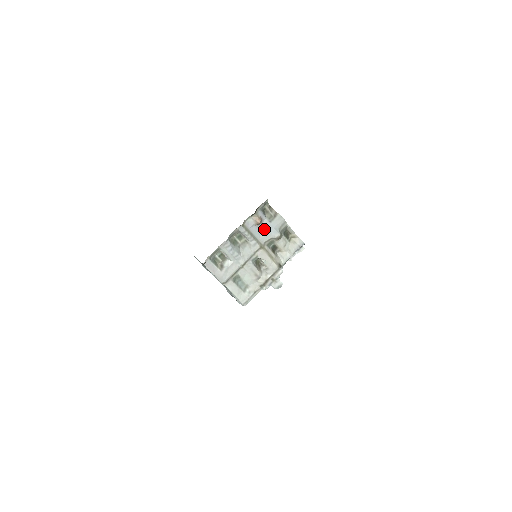
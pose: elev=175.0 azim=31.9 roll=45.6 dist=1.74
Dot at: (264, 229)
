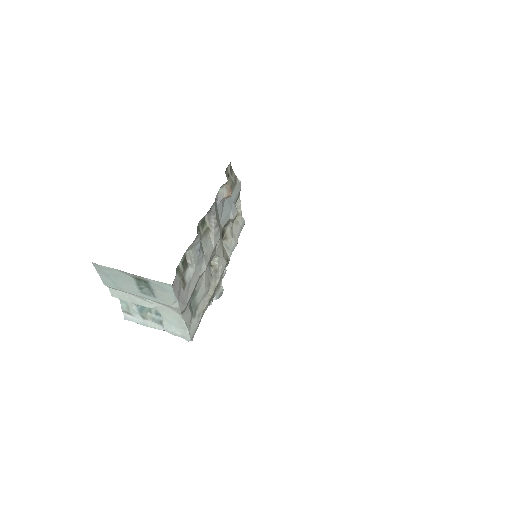
Dot at: (226, 205)
